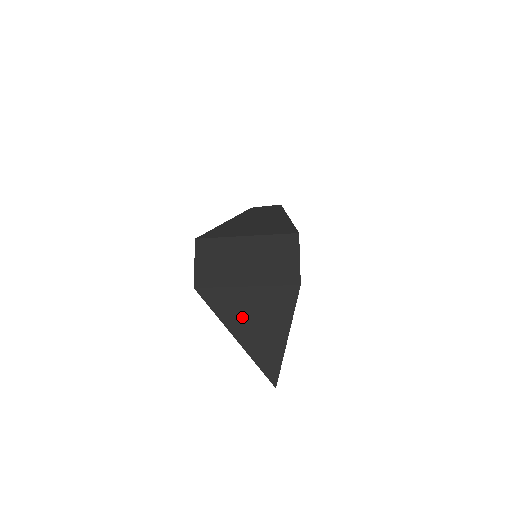
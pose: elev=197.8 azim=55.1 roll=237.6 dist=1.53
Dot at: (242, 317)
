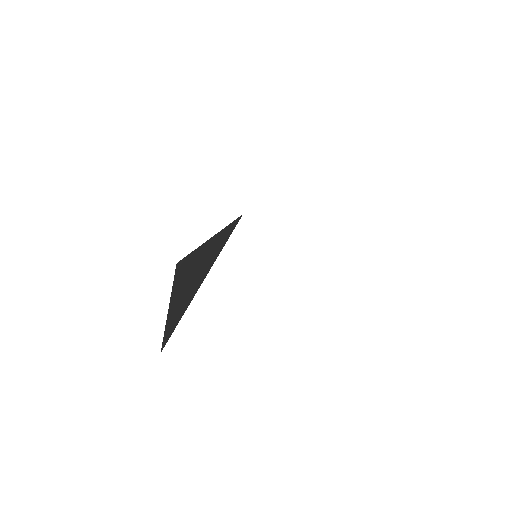
Dot at: (187, 274)
